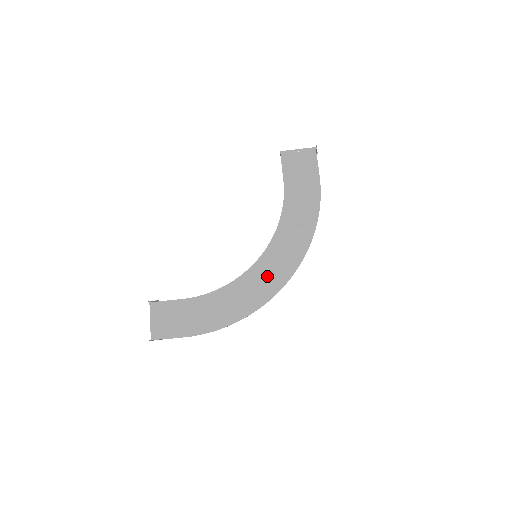
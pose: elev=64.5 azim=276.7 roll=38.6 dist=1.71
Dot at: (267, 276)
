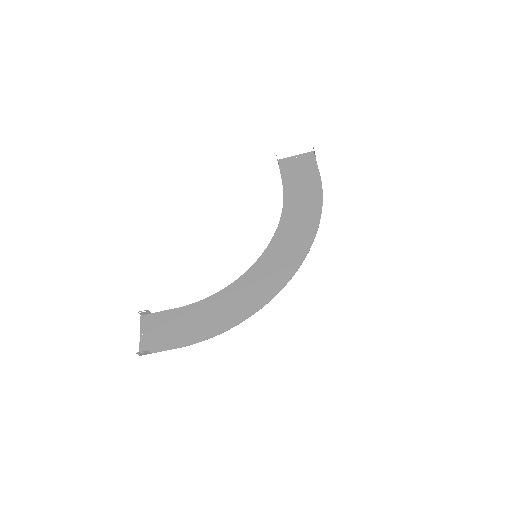
Dot at: (269, 274)
